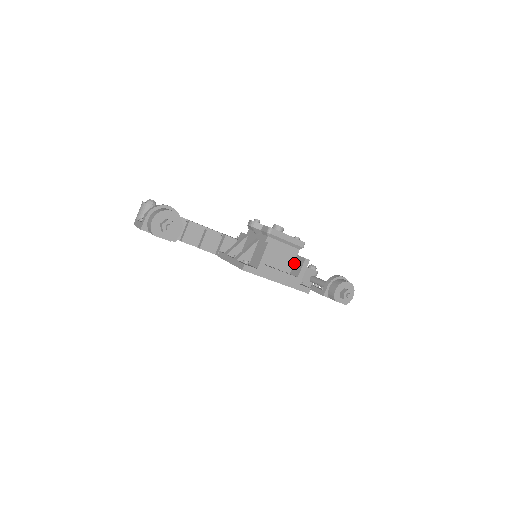
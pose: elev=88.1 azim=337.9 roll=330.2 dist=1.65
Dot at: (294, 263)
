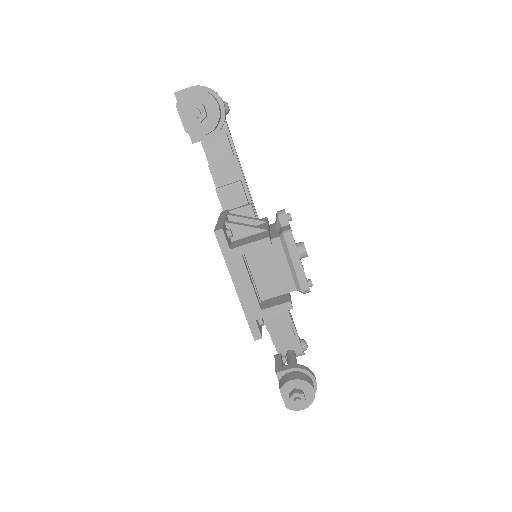
Dot at: (277, 296)
